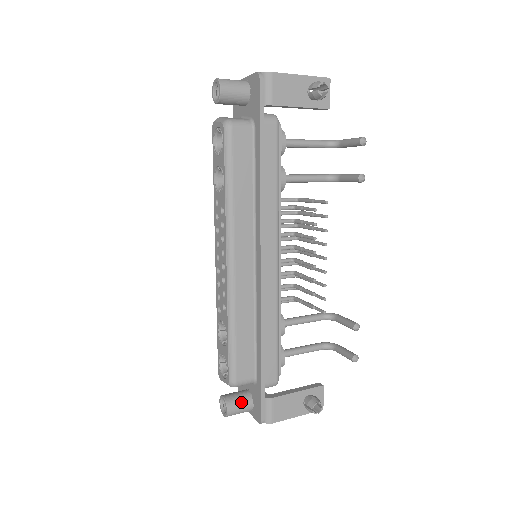
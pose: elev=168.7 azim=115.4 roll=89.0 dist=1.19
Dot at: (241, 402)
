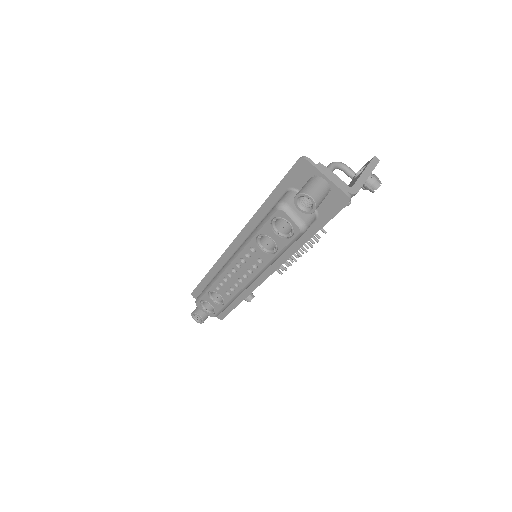
Dot at: occluded
